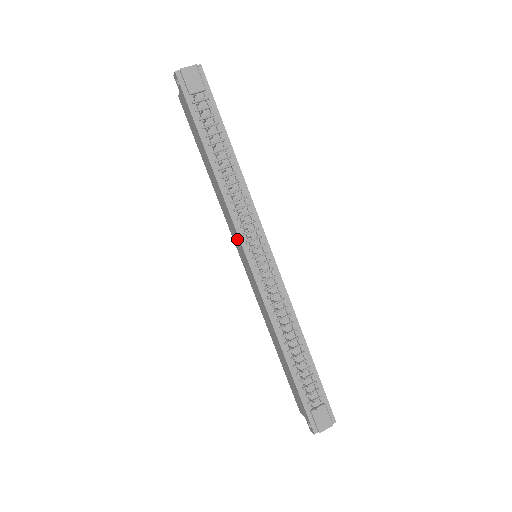
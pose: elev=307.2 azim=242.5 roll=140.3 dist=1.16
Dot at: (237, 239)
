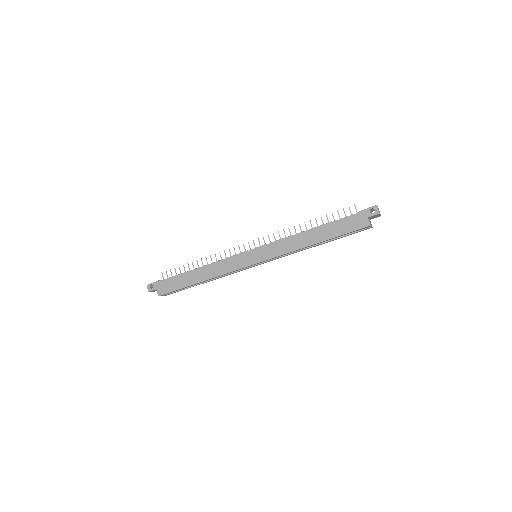
Dot at: (239, 259)
